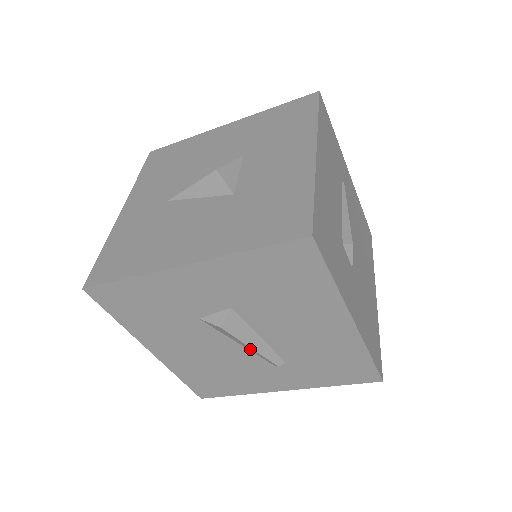
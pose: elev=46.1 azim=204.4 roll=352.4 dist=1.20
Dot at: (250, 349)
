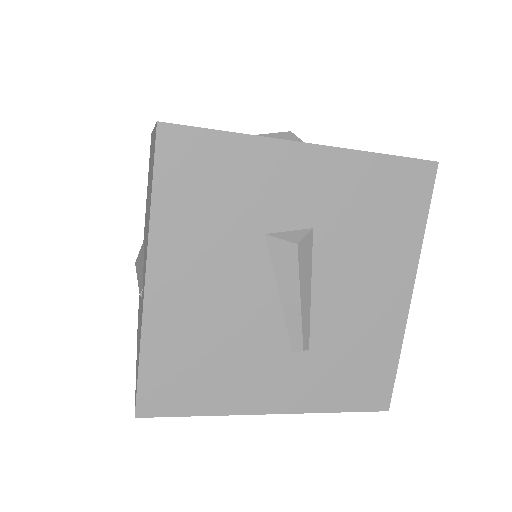
Dot at: (291, 307)
